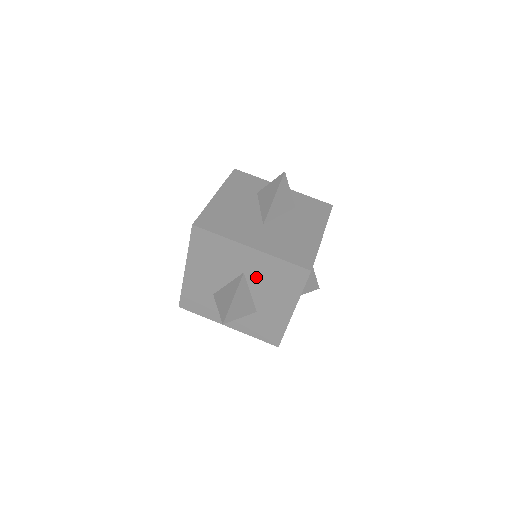
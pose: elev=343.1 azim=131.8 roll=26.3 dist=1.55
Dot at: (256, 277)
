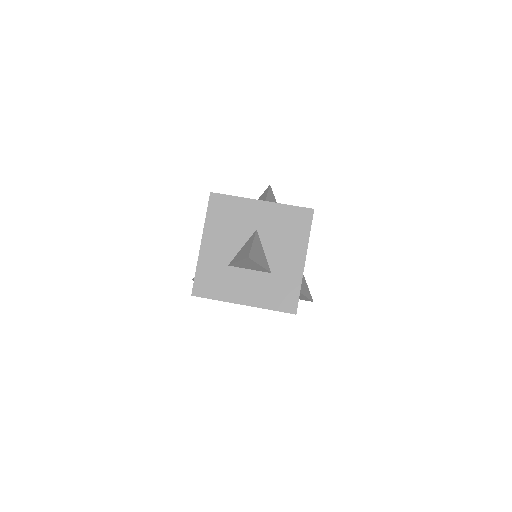
Dot at: (268, 231)
